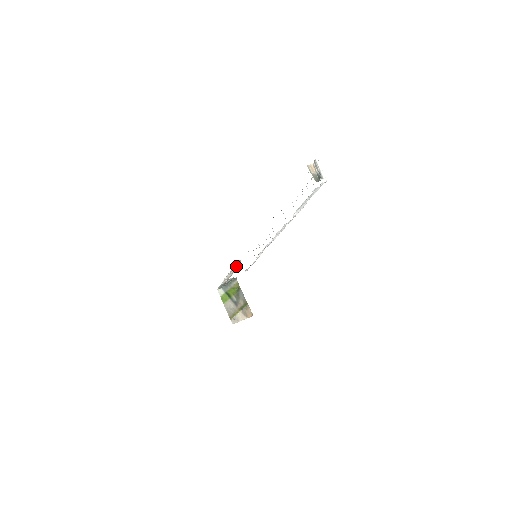
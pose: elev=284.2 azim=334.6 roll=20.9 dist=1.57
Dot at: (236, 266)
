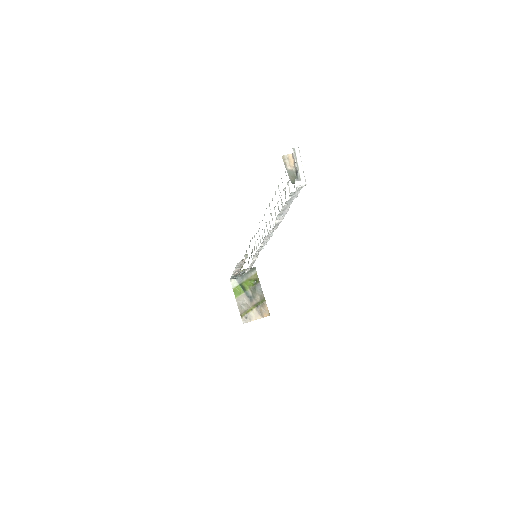
Dot at: (240, 261)
